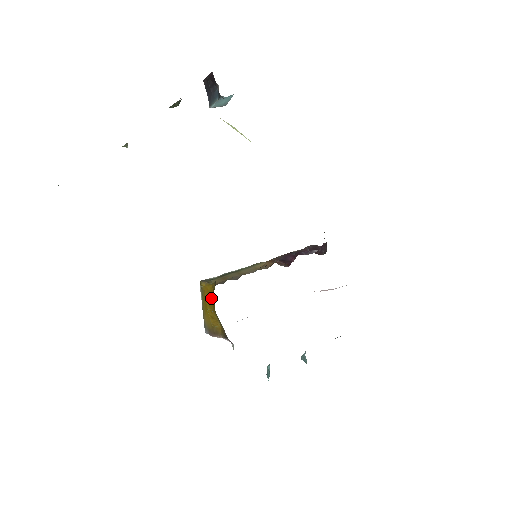
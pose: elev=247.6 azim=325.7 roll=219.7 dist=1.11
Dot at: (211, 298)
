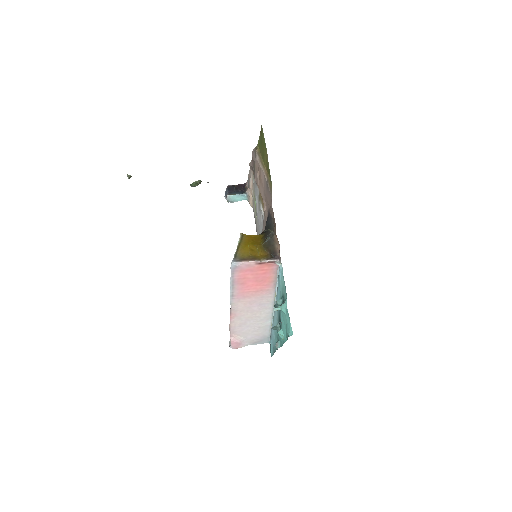
Dot at: (255, 240)
